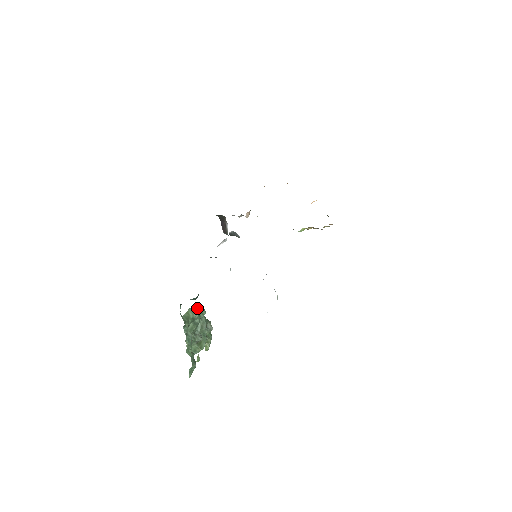
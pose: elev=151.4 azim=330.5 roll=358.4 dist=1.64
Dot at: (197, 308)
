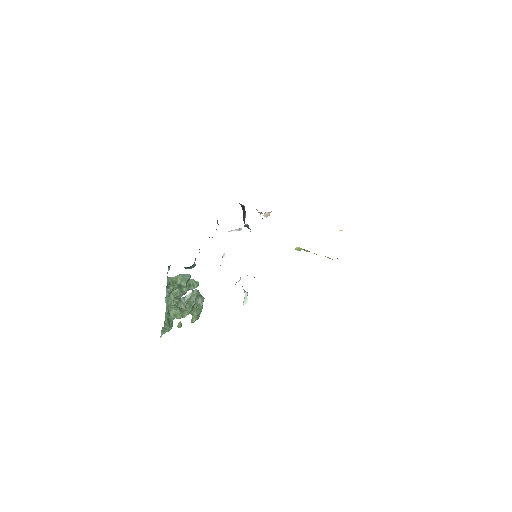
Dot at: (189, 278)
